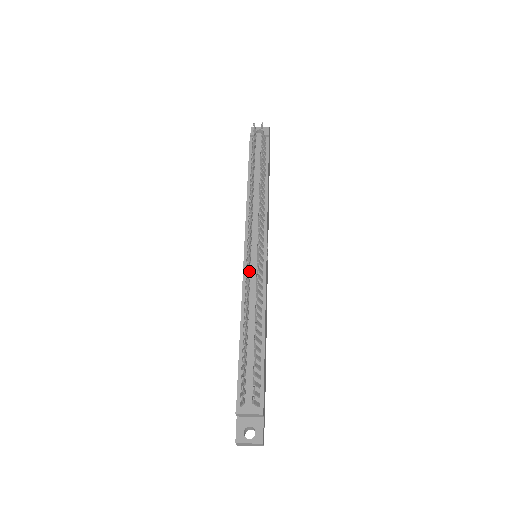
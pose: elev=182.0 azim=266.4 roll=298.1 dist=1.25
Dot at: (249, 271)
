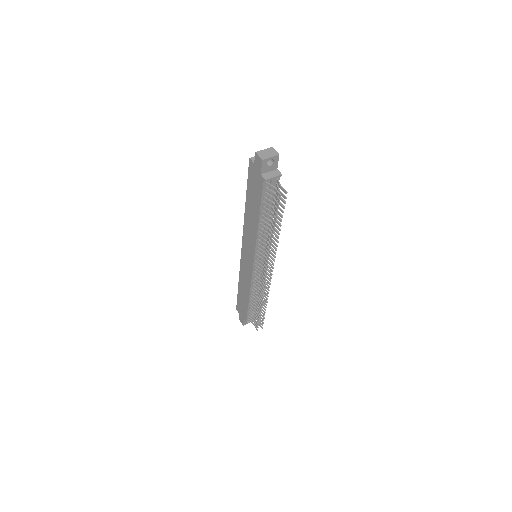
Dot at: occluded
